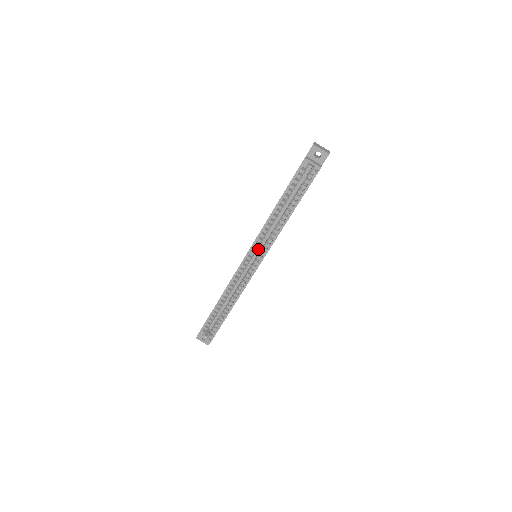
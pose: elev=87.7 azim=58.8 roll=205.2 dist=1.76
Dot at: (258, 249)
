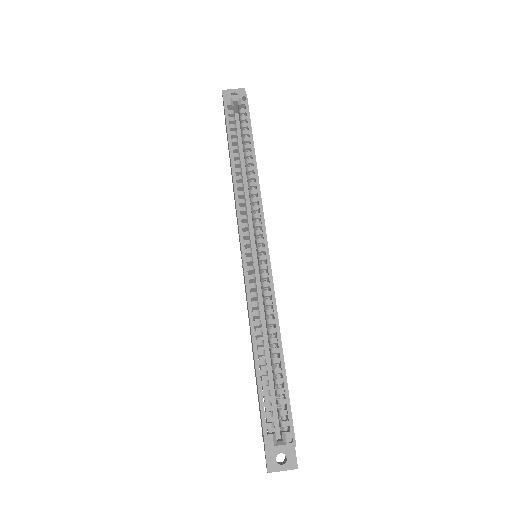
Dot at: (252, 246)
